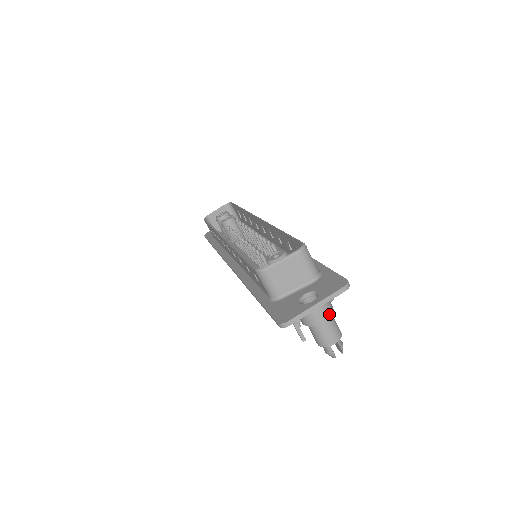
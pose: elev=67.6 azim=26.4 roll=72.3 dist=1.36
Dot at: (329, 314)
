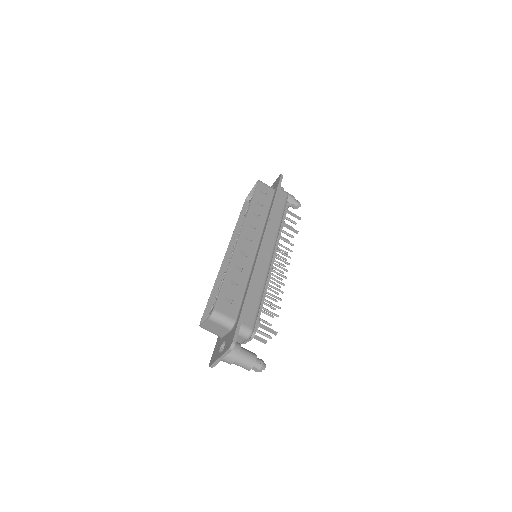
Dot at: (233, 360)
